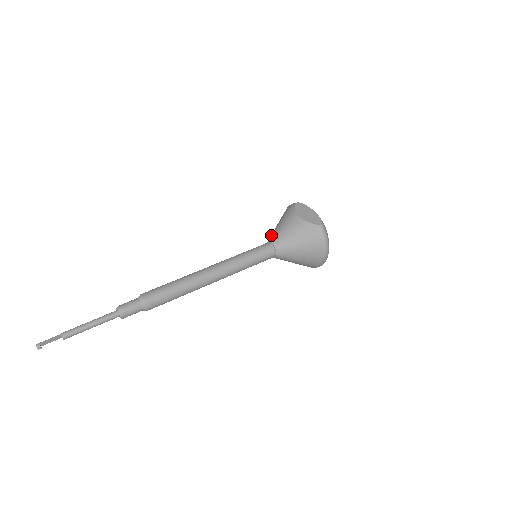
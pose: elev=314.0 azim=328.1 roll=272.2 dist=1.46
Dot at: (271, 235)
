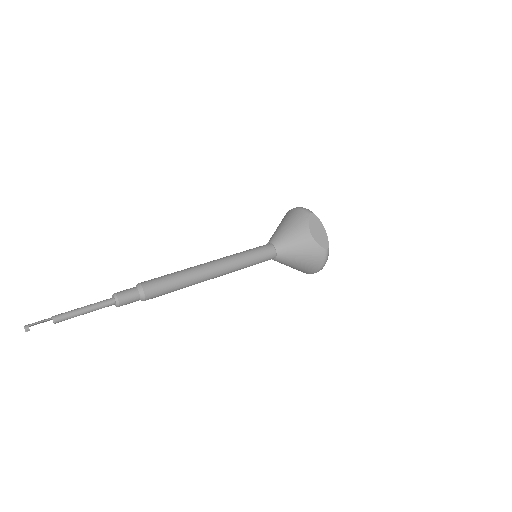
Dot at: (276, 237)
